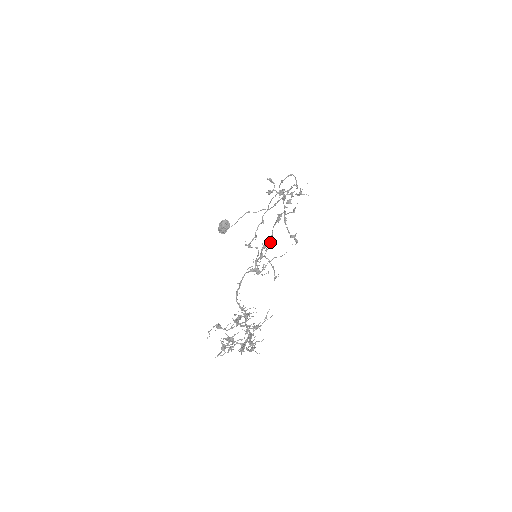
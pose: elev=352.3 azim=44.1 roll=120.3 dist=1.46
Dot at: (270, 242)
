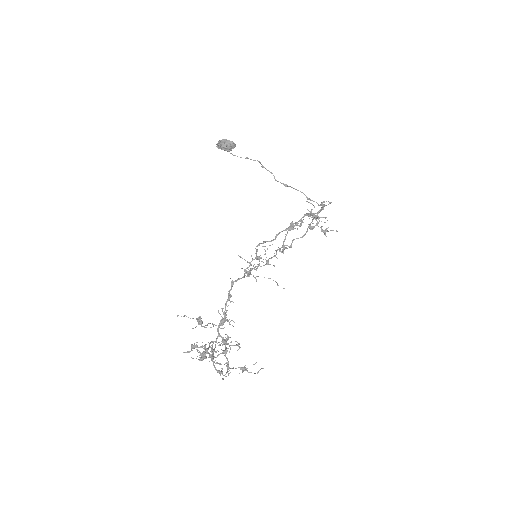
Dot at: occluded
